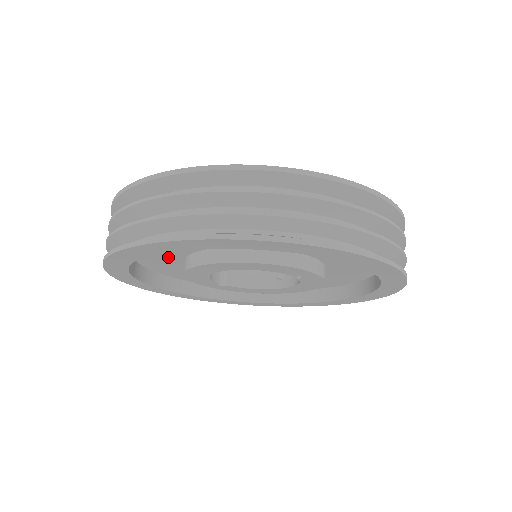
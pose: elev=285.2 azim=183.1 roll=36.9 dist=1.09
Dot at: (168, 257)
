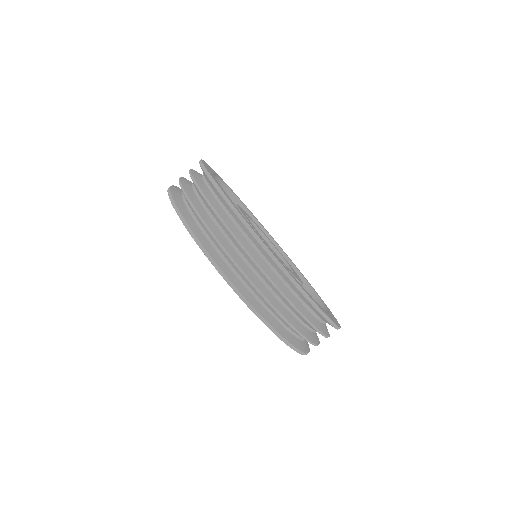
Dot at: occluded
